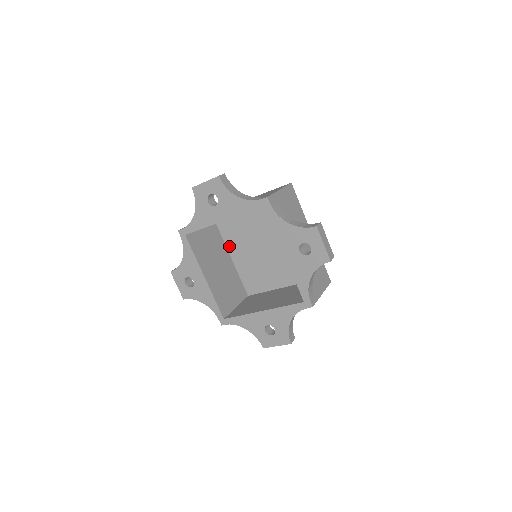
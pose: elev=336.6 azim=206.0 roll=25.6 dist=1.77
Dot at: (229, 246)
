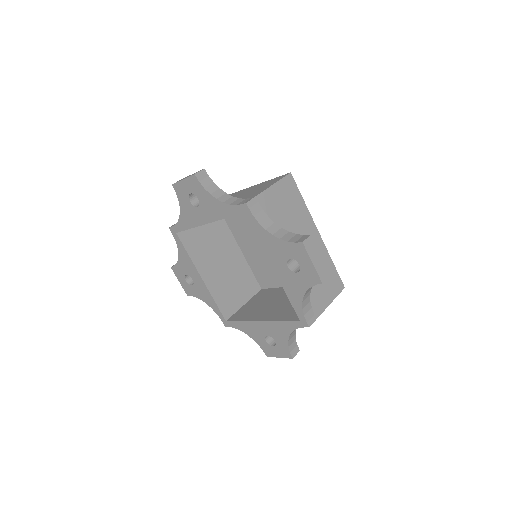
Dot at: (236, 236)
